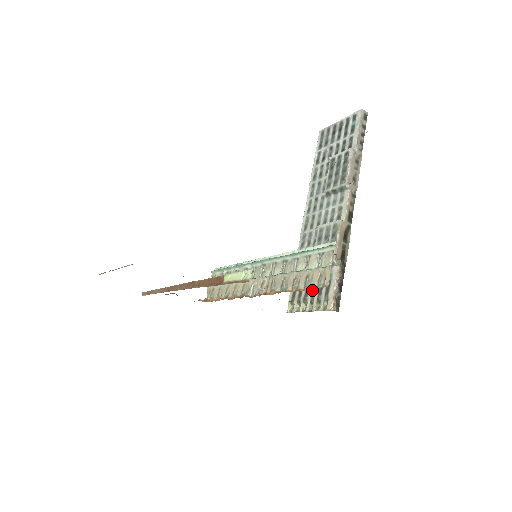
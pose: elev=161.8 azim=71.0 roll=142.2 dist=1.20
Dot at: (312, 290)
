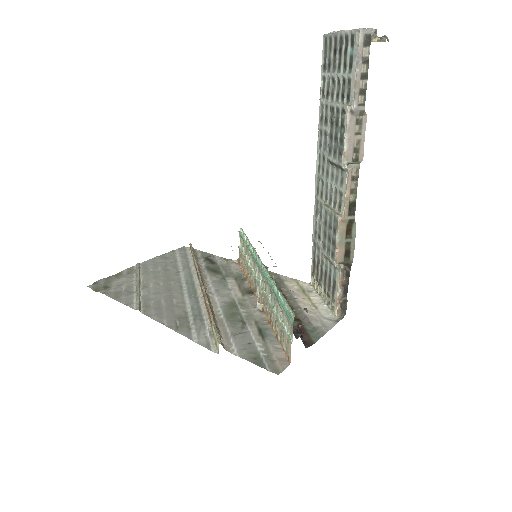
Dot at: (324, 278)
